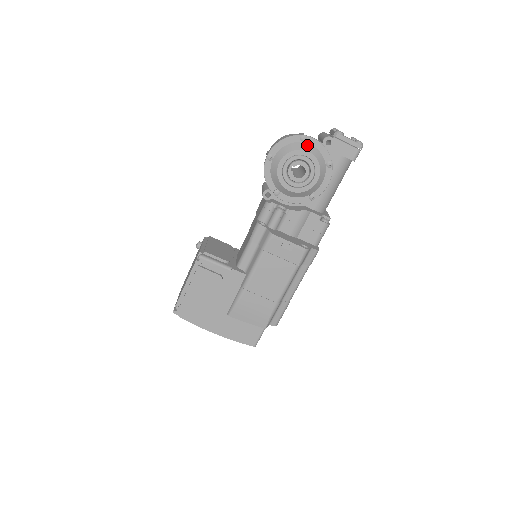
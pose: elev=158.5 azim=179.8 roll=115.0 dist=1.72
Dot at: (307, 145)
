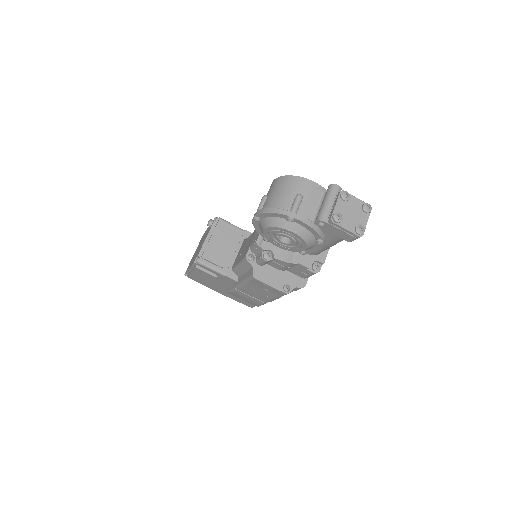
Dot at: (294, 225)
